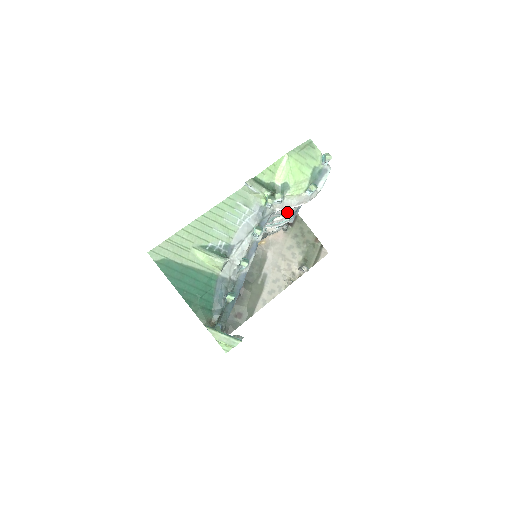
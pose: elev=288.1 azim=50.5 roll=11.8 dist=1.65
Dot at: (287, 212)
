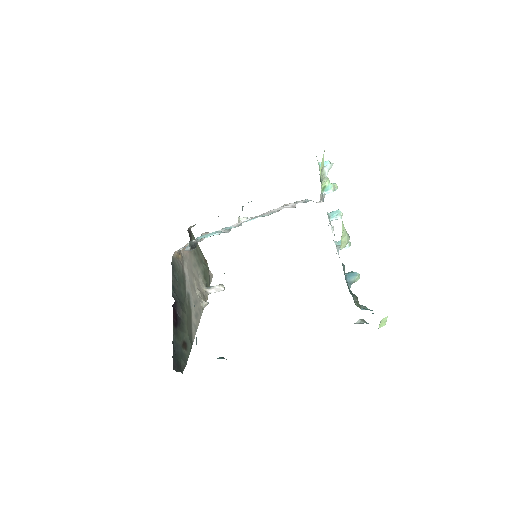
Dot at: occluded
